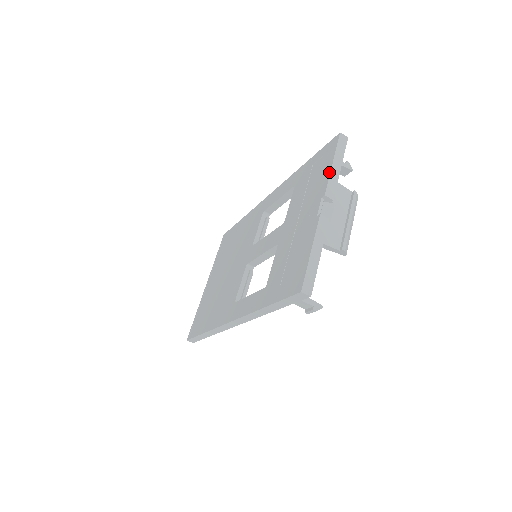
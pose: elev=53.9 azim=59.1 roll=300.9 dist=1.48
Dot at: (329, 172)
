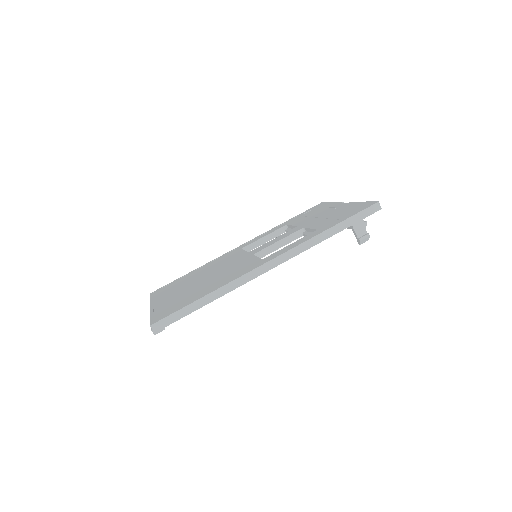
Dot at: (335, 202)
